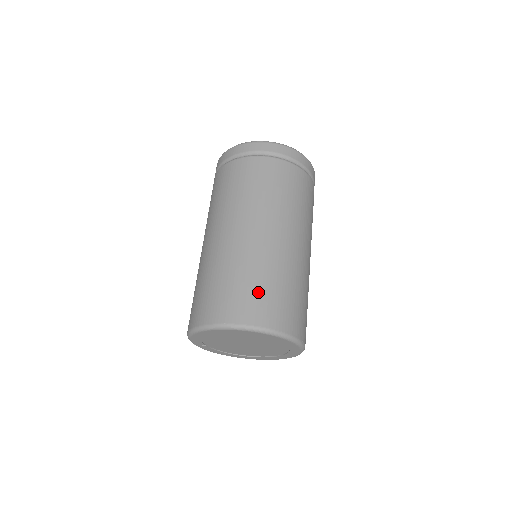
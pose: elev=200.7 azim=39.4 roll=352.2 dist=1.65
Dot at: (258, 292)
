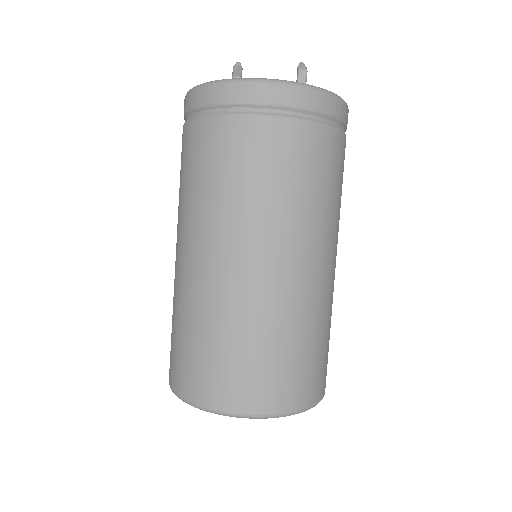
Dot at: (244, 365)
